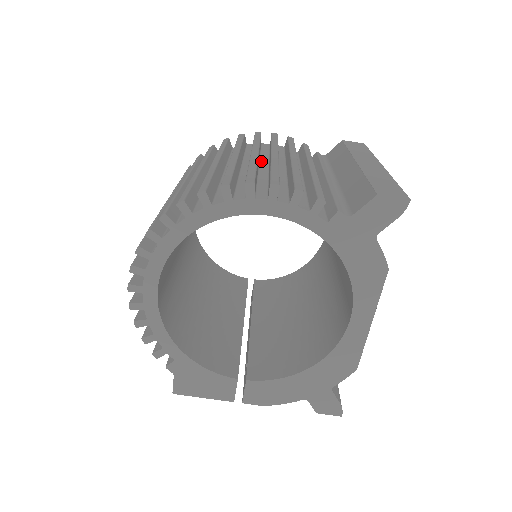
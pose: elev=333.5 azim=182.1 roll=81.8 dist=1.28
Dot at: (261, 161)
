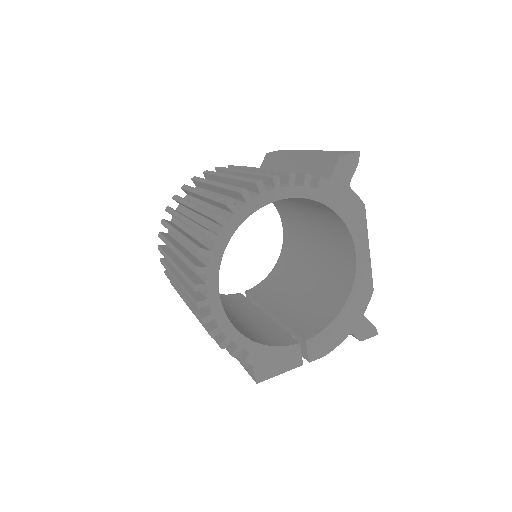
Dot at: occluded
